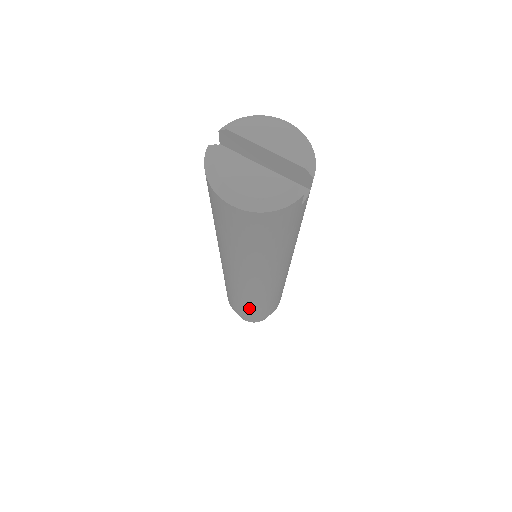
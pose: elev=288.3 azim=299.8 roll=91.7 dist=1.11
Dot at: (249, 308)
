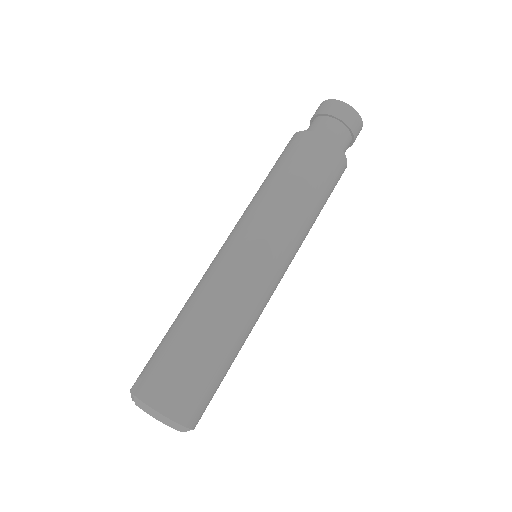
Dot at: occluded
